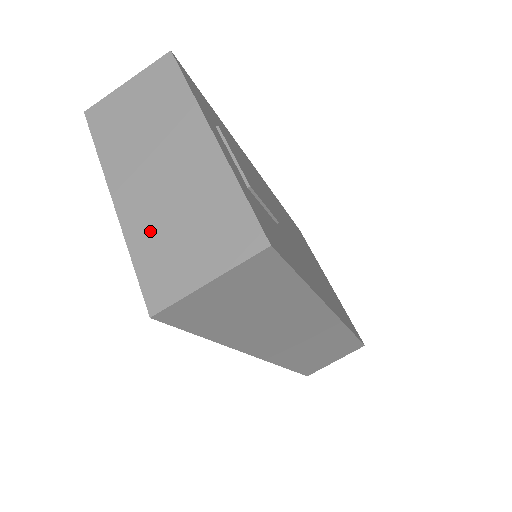
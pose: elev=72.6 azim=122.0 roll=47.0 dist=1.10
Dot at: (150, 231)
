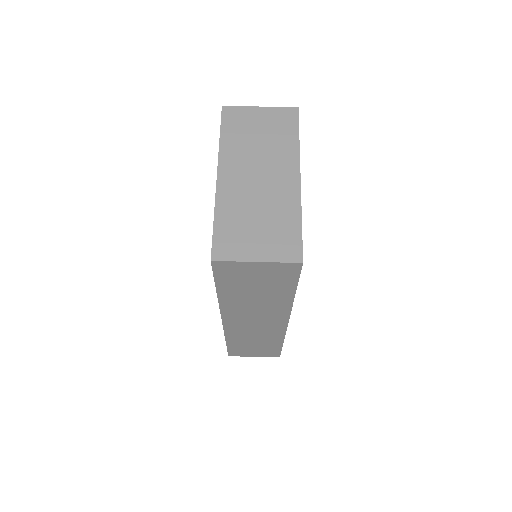
Dot at: (234, 210)
